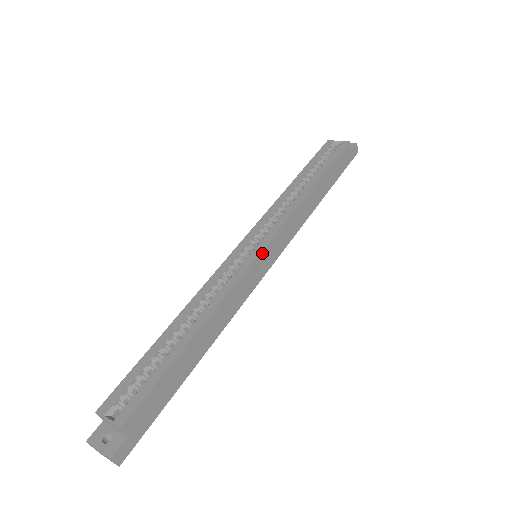
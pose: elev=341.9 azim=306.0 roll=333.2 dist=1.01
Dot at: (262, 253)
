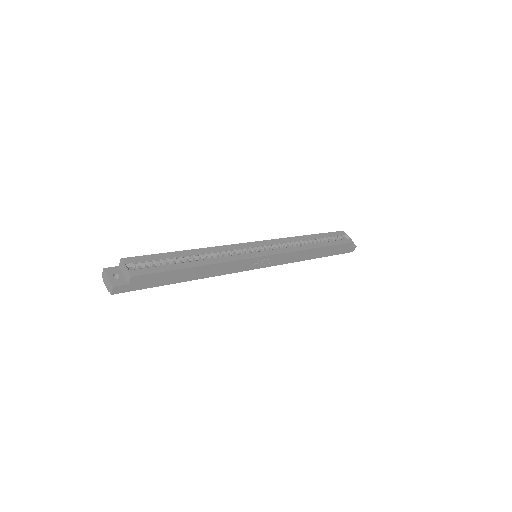
Dot at: (262, 257)
